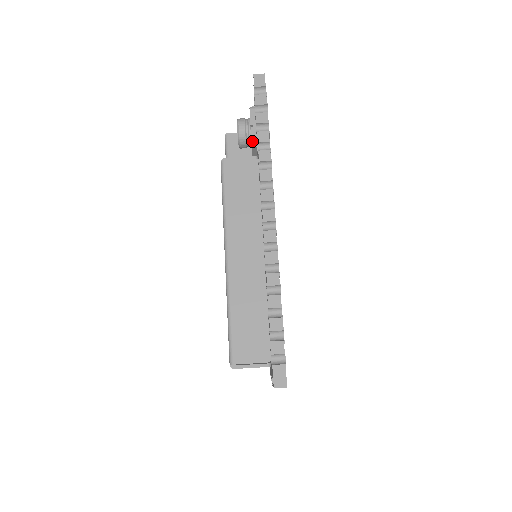
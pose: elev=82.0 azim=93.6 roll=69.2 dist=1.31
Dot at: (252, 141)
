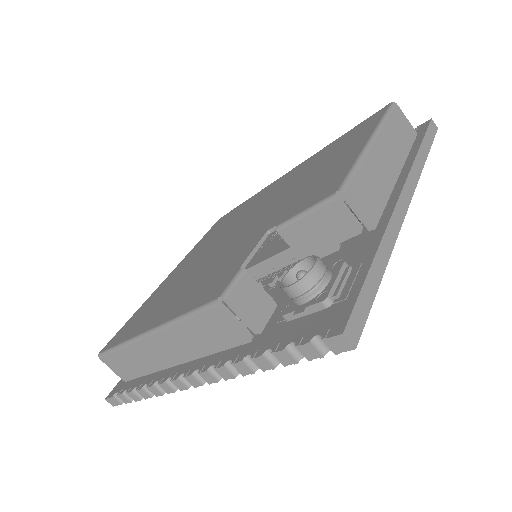
Dot at: (281, 315)
